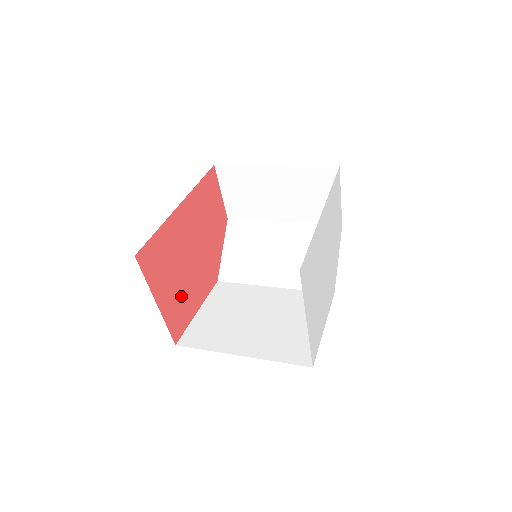
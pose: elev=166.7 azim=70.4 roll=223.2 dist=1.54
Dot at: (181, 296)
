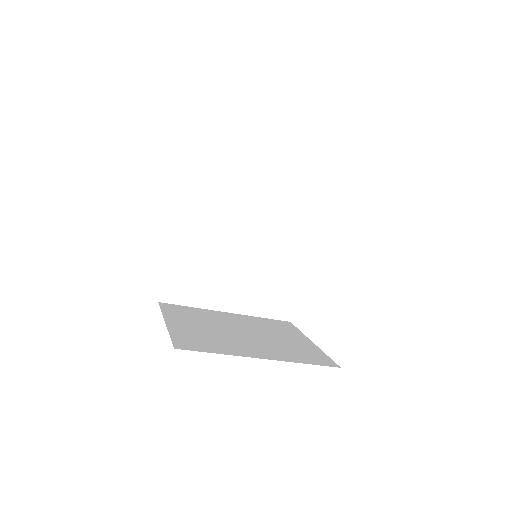
Dot at: occluded
